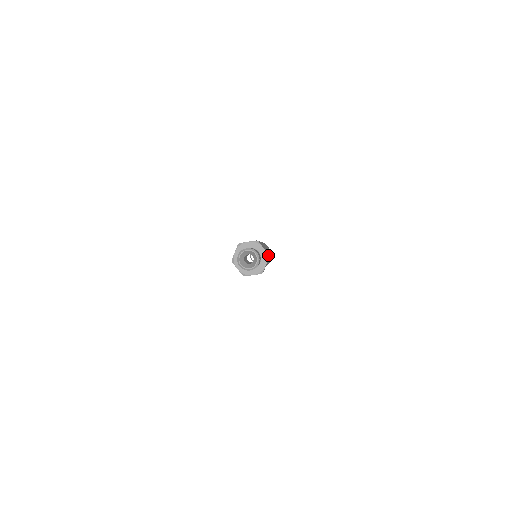
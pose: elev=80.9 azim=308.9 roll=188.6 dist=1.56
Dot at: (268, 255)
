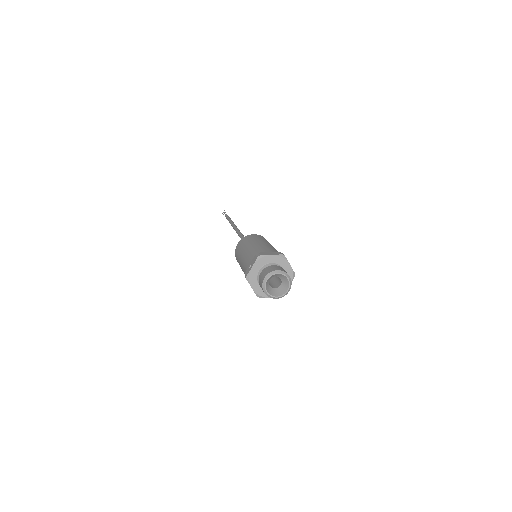
Dot at: (282, 255)
